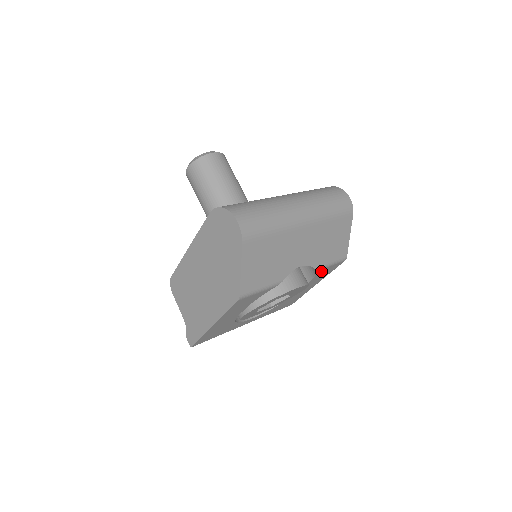
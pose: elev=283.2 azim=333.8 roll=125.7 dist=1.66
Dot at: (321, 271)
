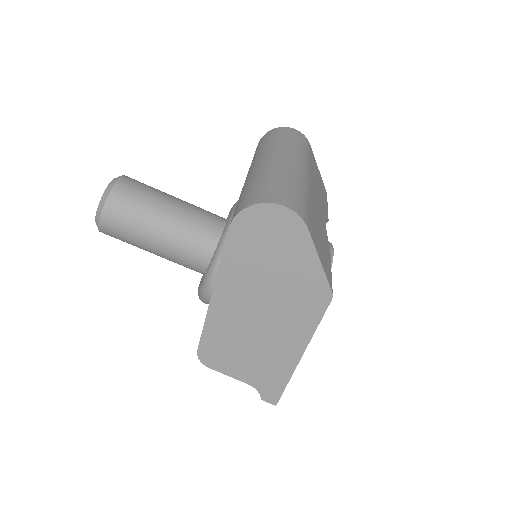
Dot at: occluded
